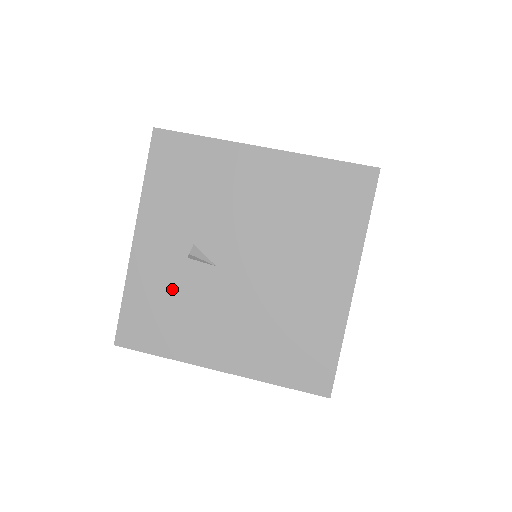
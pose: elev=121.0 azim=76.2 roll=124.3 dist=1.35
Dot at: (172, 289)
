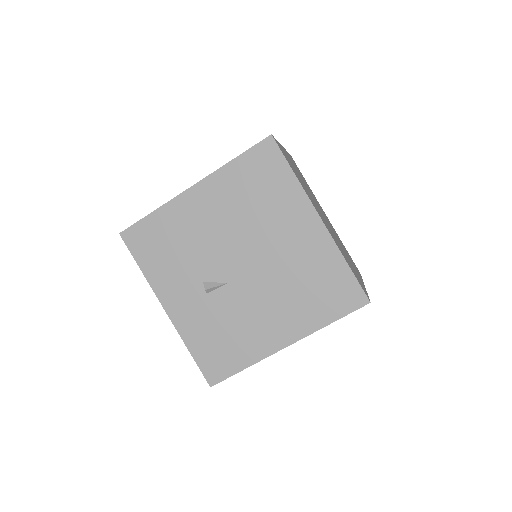
Dot at: (214, 321)
